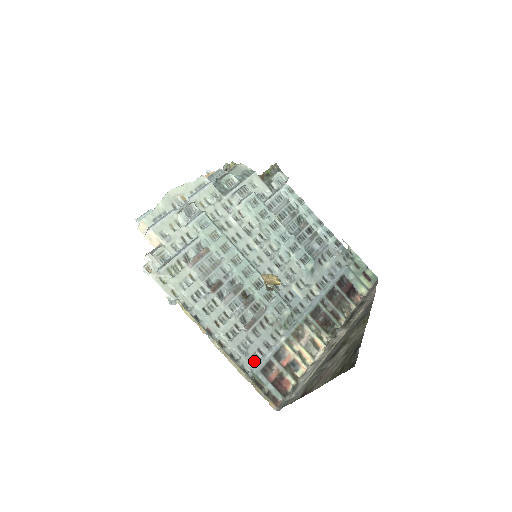
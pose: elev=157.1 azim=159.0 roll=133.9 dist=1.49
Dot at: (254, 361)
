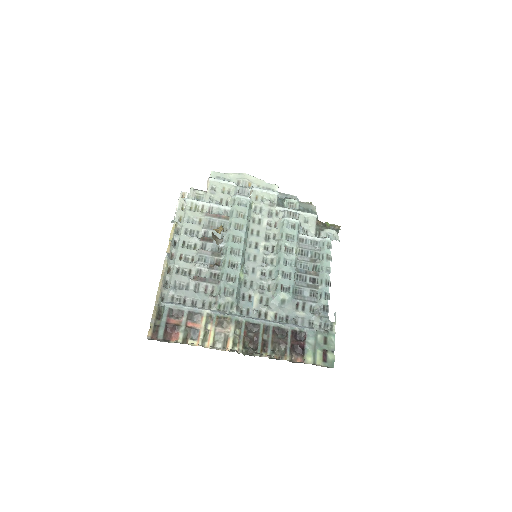
Dot at: (174, 300)
